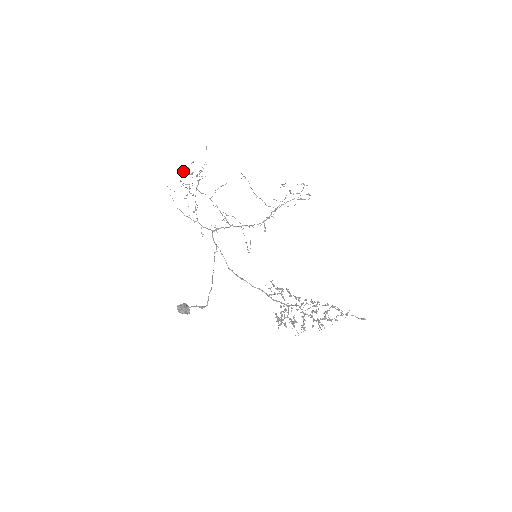
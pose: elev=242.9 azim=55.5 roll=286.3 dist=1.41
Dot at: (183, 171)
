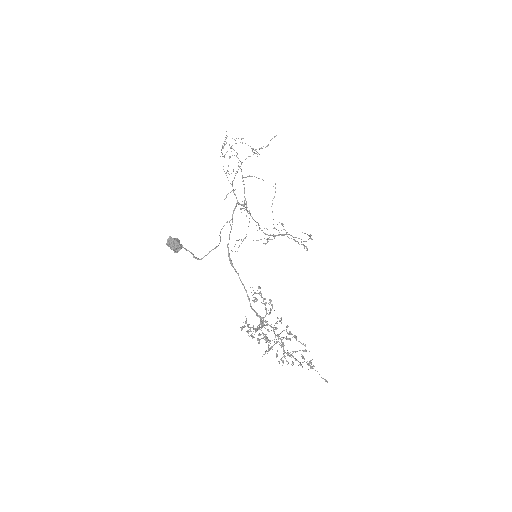
Dot at: occluded
